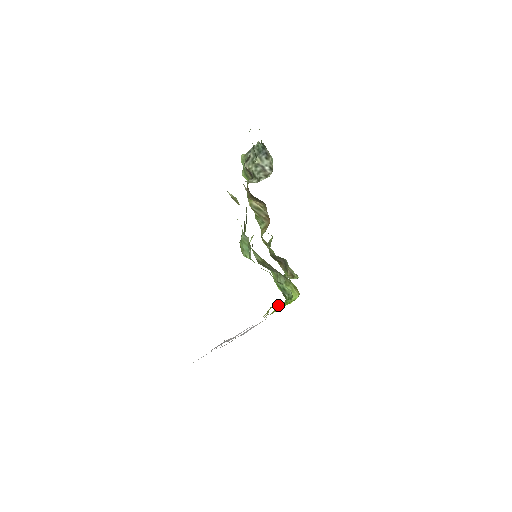
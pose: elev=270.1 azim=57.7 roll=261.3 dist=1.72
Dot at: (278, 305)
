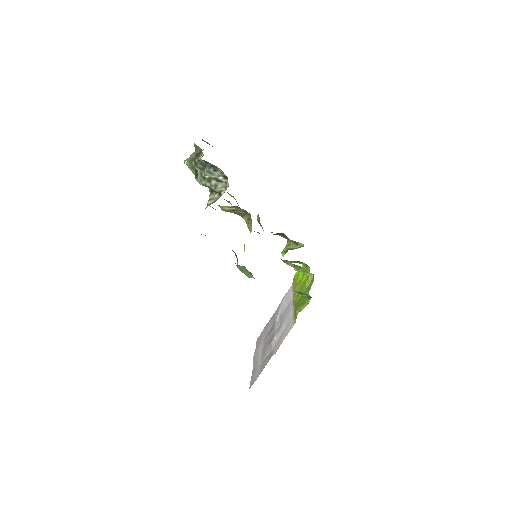
Dot at: (302, 309)
